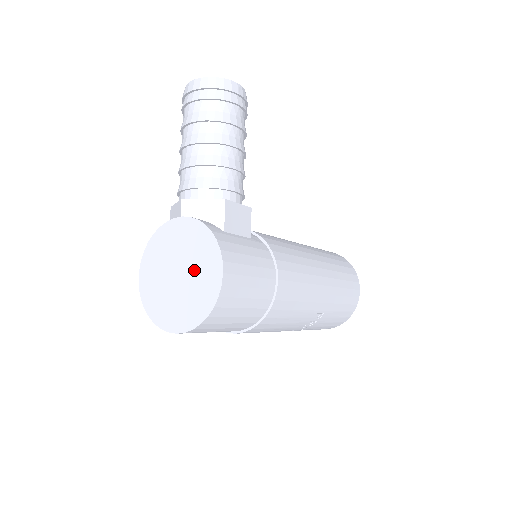
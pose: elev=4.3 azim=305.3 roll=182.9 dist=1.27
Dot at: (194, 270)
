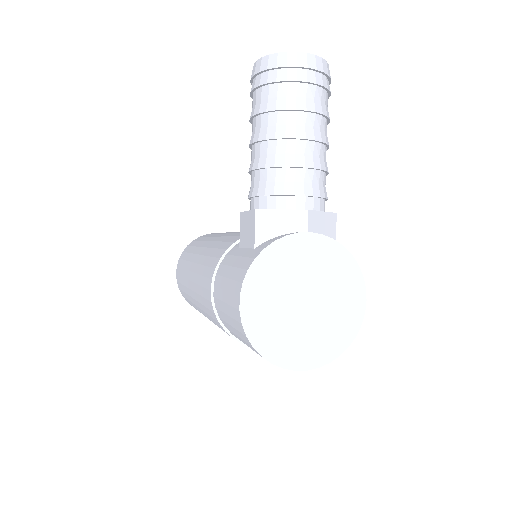
Dot at: (330, 297)
